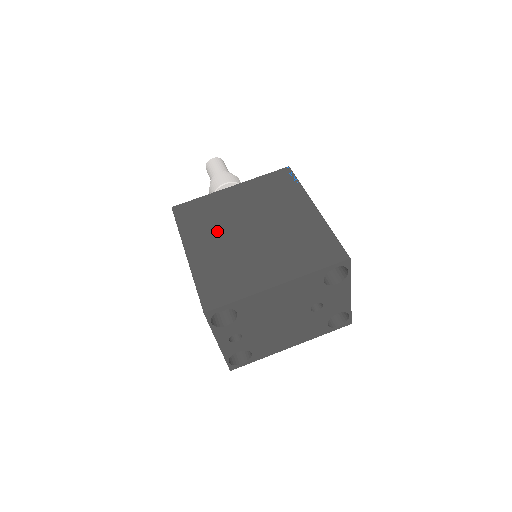
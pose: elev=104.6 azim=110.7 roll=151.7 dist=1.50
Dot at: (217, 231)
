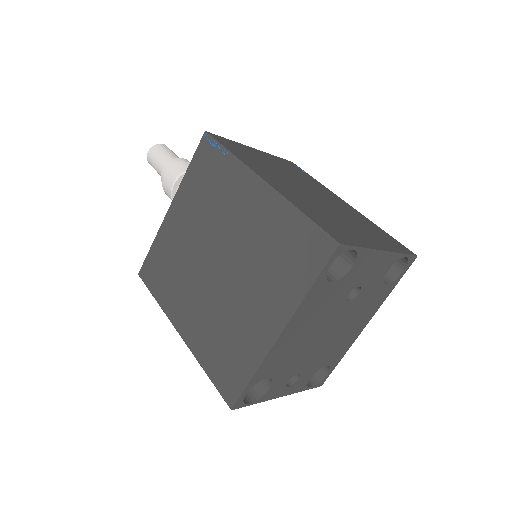
Dot at: (188, 285)
